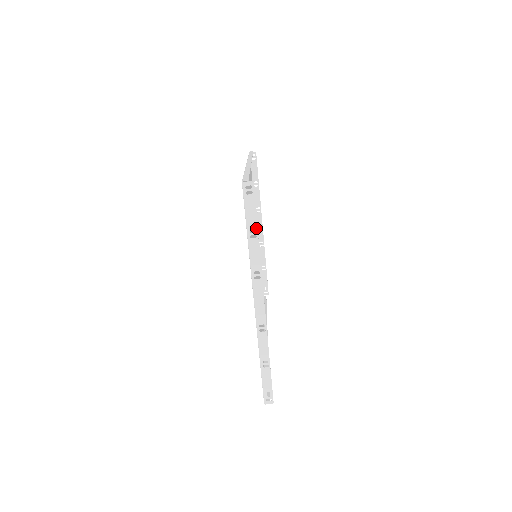
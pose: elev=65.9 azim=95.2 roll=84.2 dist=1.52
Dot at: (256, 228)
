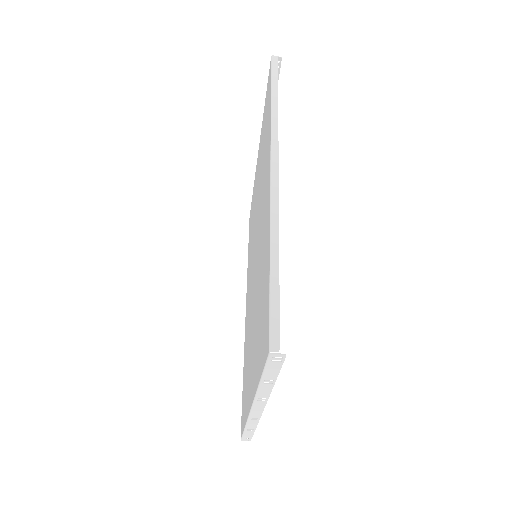
Dot at: (274, 379)
